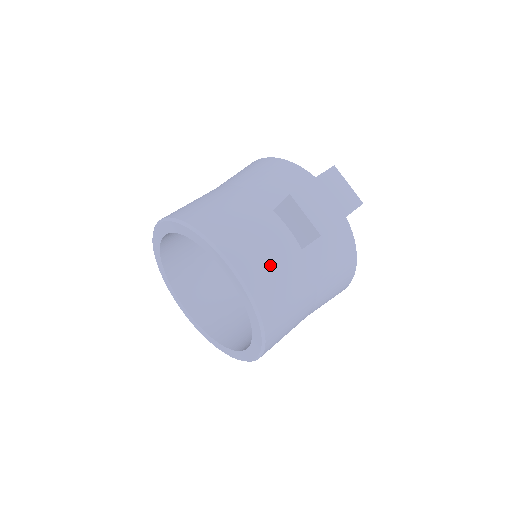
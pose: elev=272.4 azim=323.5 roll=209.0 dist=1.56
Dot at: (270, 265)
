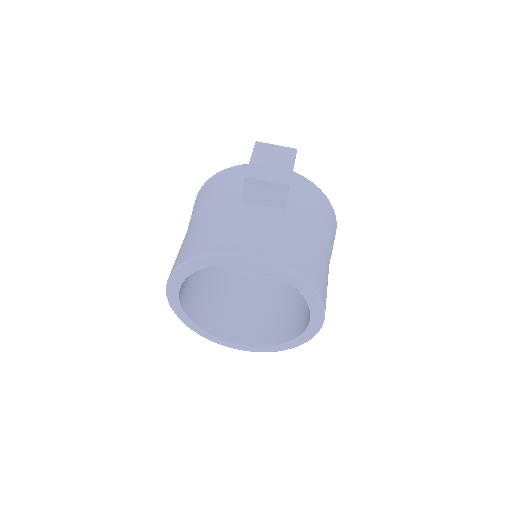
Dot at: (274, 236)
